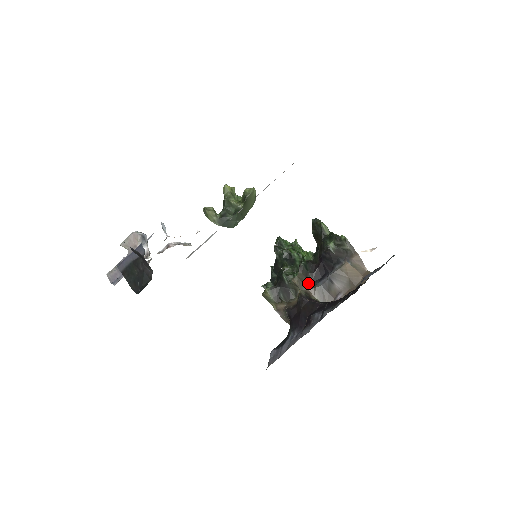
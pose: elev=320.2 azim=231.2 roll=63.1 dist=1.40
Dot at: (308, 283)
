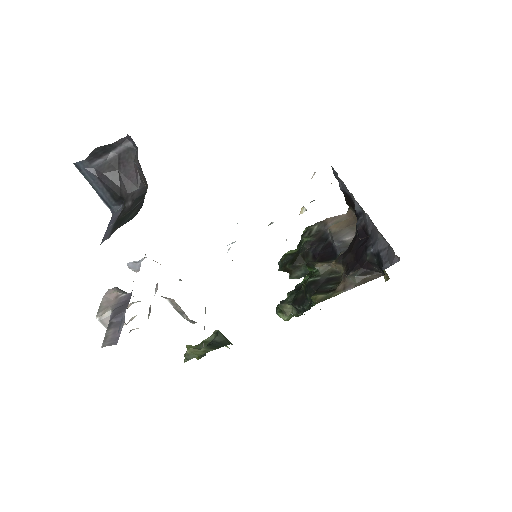
Dot at: occluded
